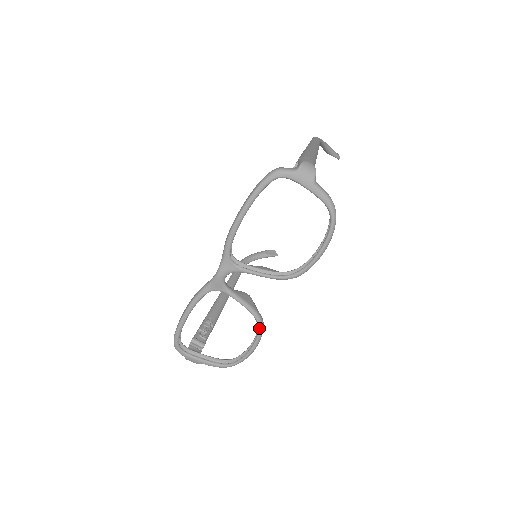
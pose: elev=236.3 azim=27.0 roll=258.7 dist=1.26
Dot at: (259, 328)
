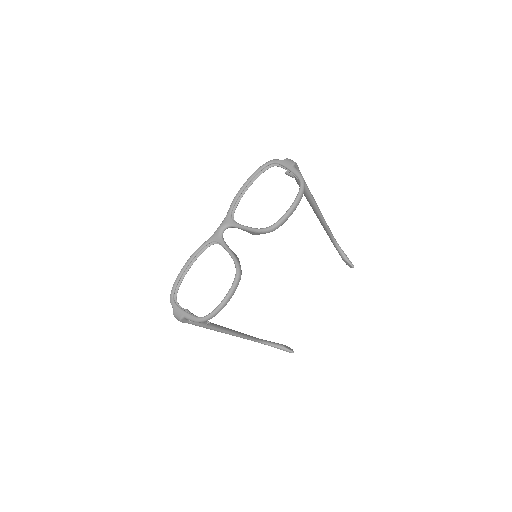
Dot at: (236, 274)
